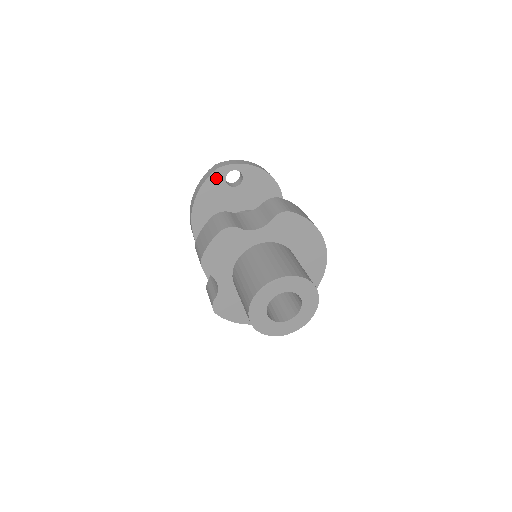
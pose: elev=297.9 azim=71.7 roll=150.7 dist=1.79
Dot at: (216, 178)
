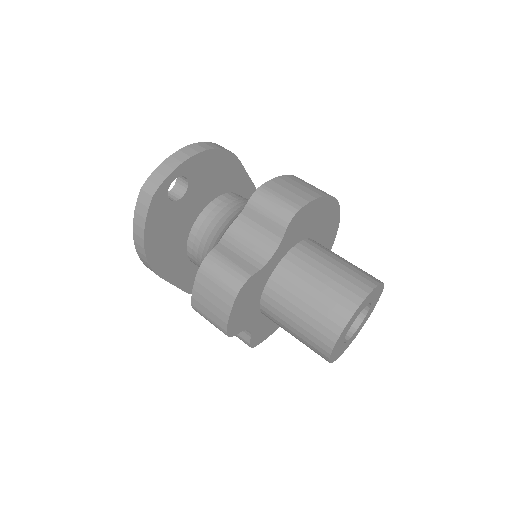
Dot at: (157, 207)
